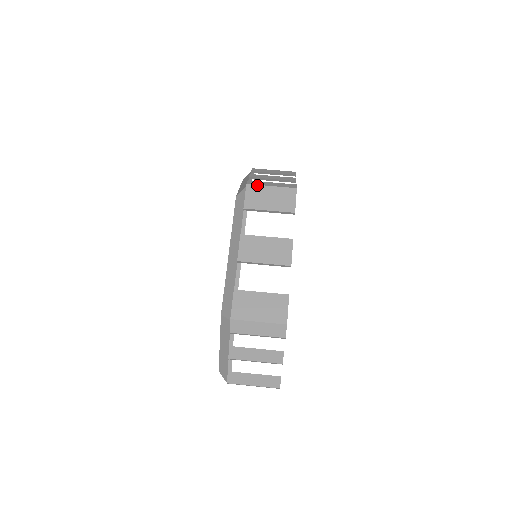
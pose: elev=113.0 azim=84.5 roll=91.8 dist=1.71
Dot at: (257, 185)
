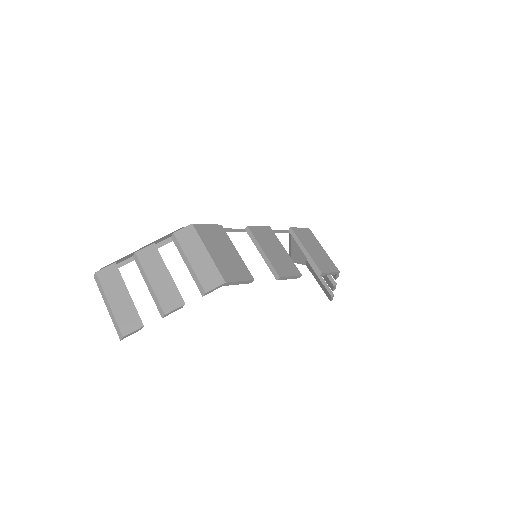
Dot at: (315, 237)
